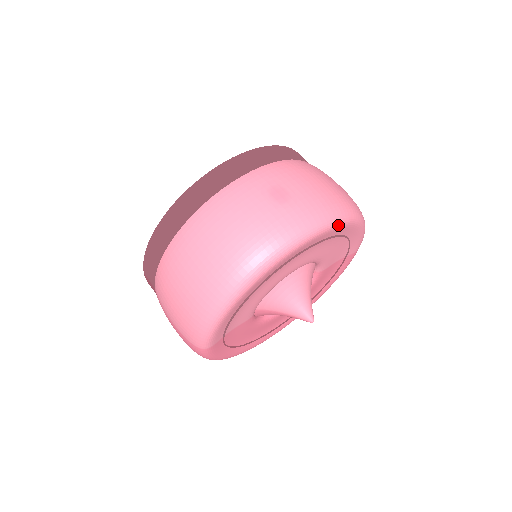
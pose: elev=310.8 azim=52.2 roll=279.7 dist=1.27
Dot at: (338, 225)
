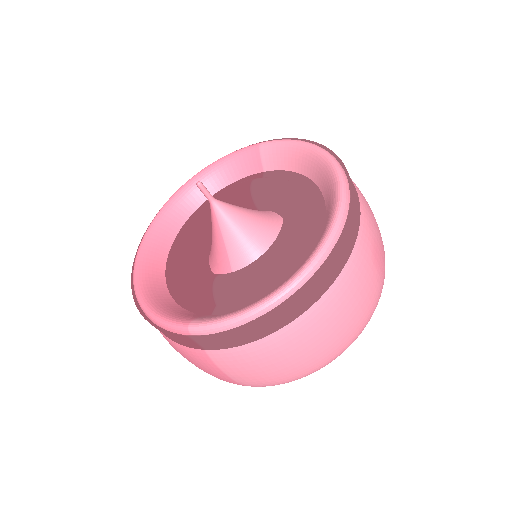
Dot at: occluded
